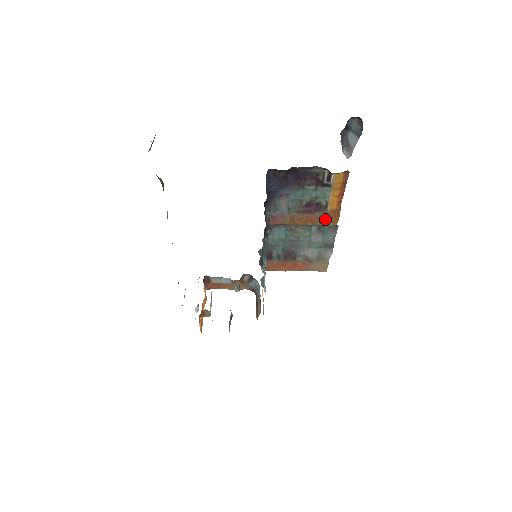
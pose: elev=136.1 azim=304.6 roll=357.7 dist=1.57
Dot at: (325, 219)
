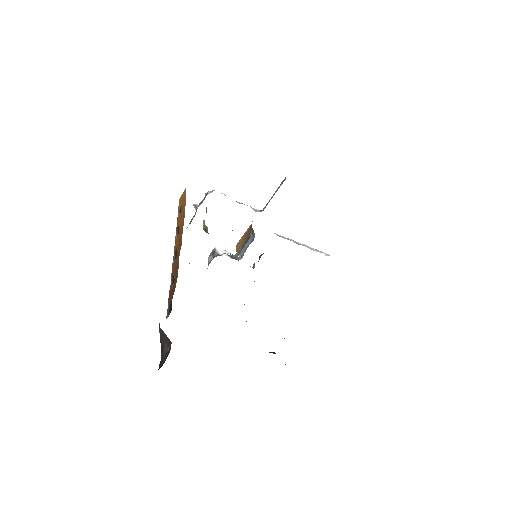
Dot at: occluded
